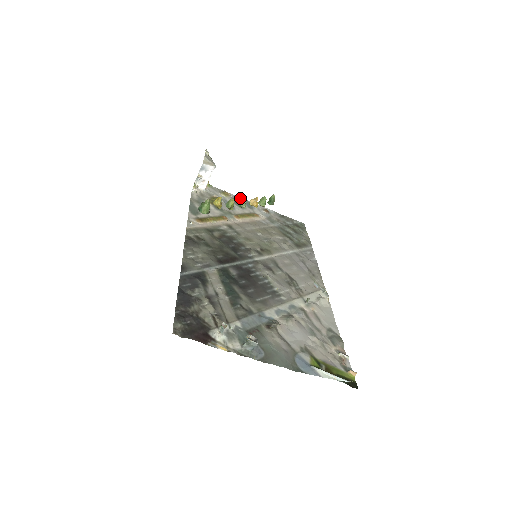
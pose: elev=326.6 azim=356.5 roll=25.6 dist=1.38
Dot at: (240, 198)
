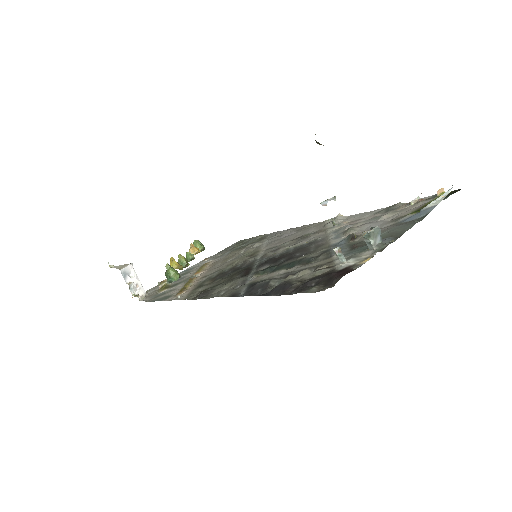
Dot at: occluded
